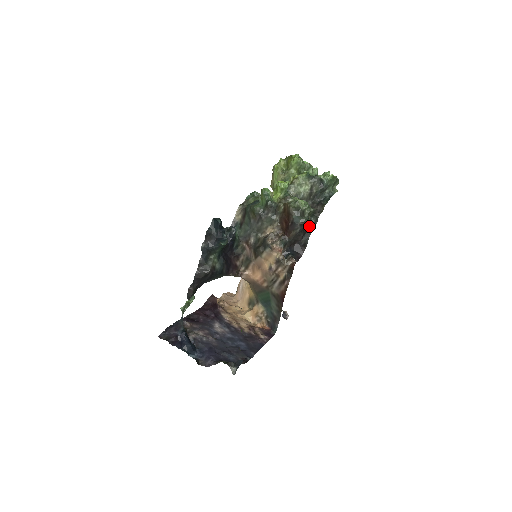
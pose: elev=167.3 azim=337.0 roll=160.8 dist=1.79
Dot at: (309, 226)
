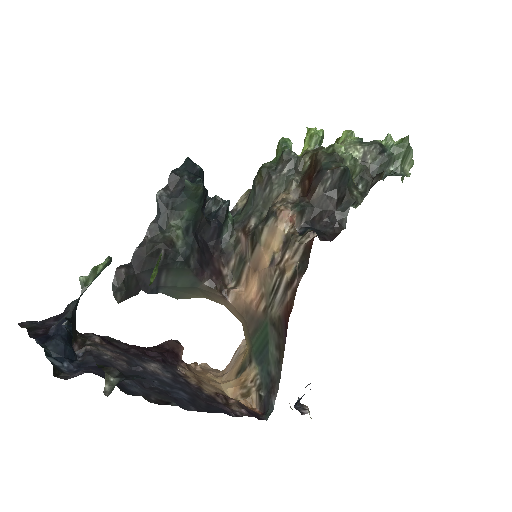
Dot at: (352, 192)
